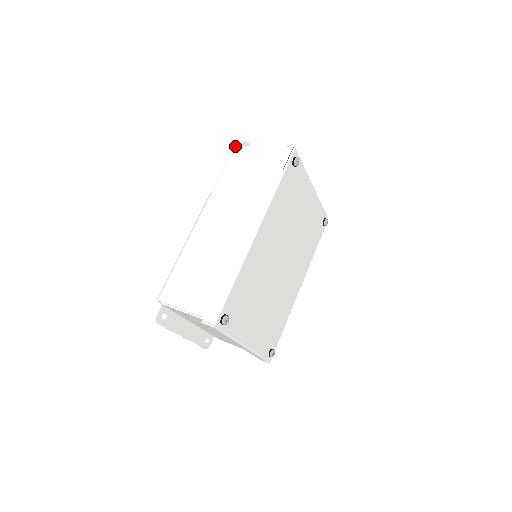
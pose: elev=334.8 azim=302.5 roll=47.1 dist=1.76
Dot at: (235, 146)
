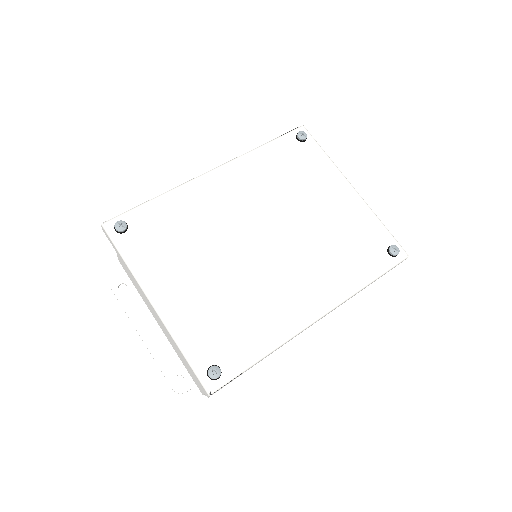
Dot at: occluded
